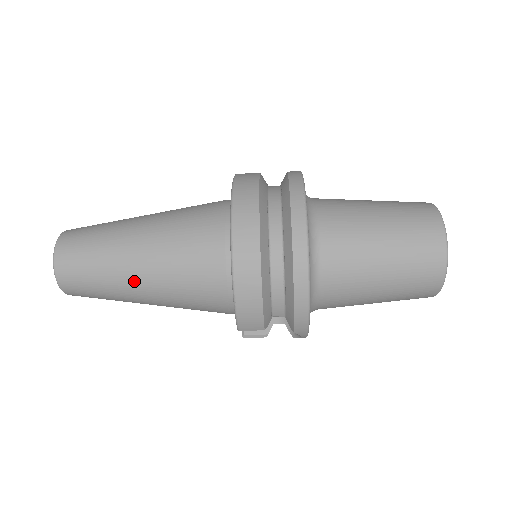
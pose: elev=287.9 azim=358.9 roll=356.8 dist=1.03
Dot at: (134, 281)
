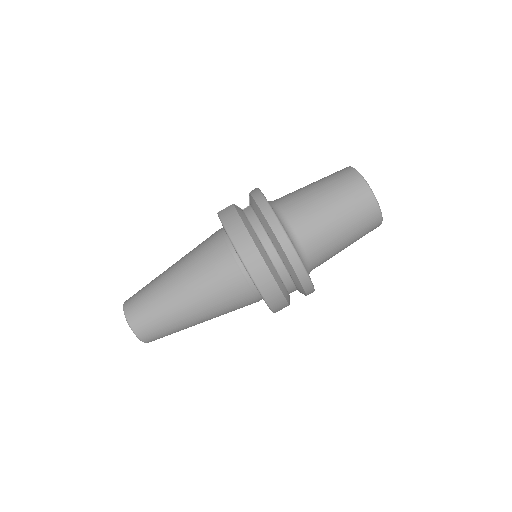
Dot at: (195, 319)
